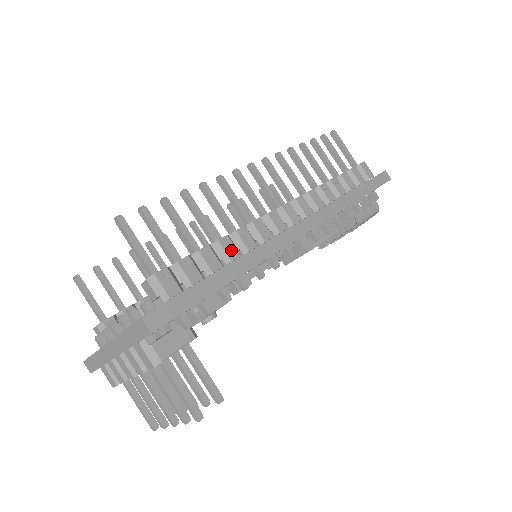
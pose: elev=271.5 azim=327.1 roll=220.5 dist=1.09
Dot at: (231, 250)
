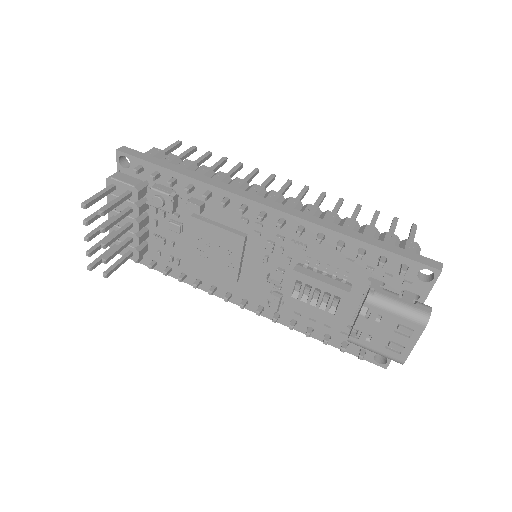
Dot at: (202, 171)
